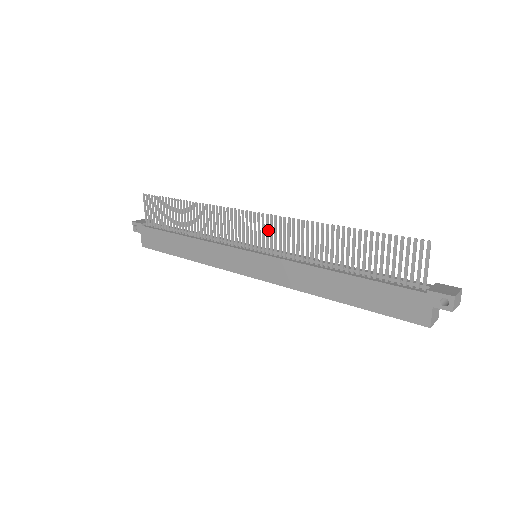
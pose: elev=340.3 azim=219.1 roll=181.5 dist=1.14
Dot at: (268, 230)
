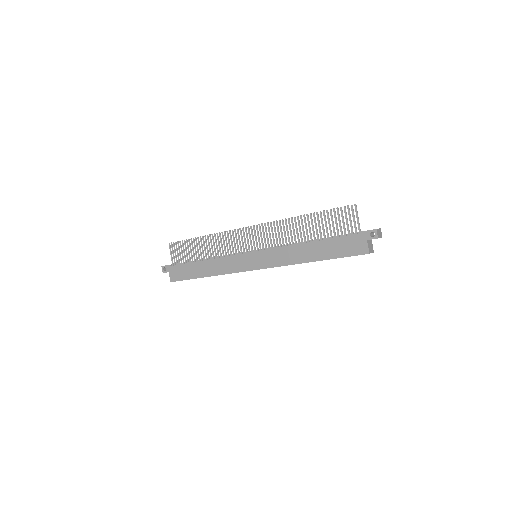
Dot at: (261, 234)
